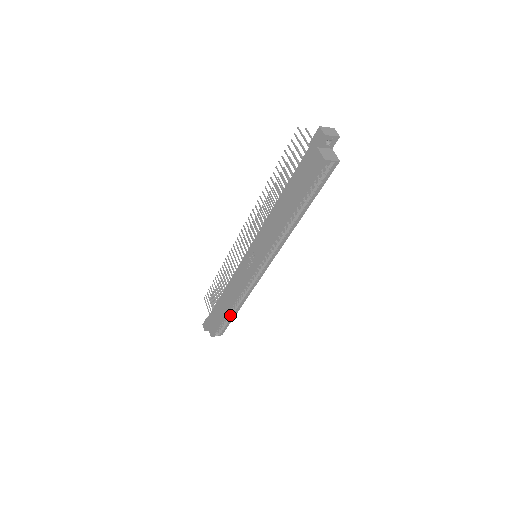
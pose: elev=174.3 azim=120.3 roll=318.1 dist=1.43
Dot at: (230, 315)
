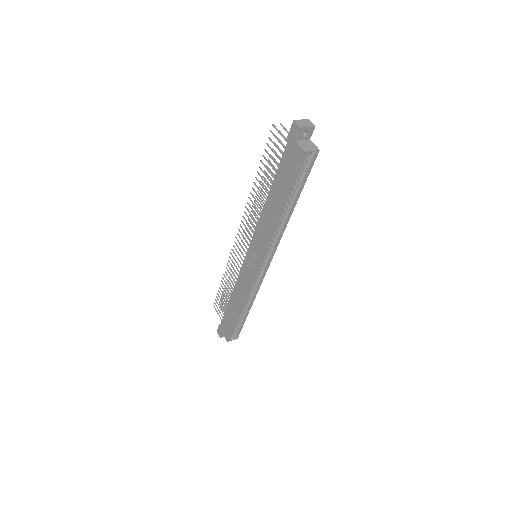
Dot at: (242, 317)
